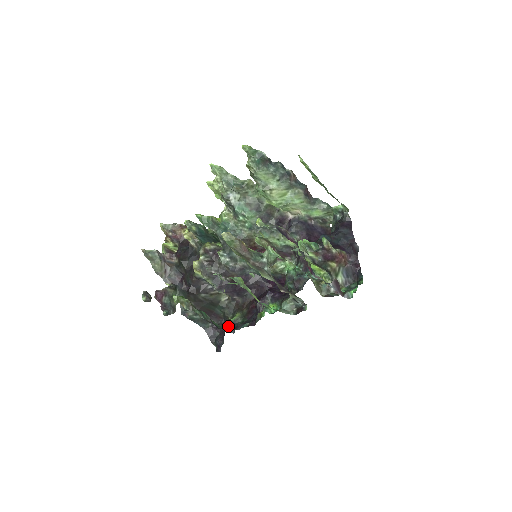
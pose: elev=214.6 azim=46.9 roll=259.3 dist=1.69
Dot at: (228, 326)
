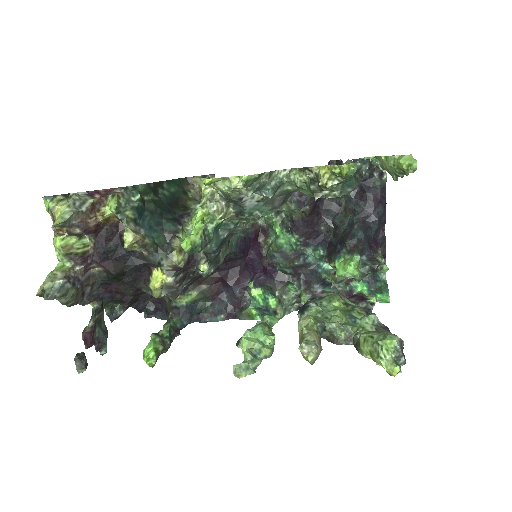
Dot at: (187, 316)
